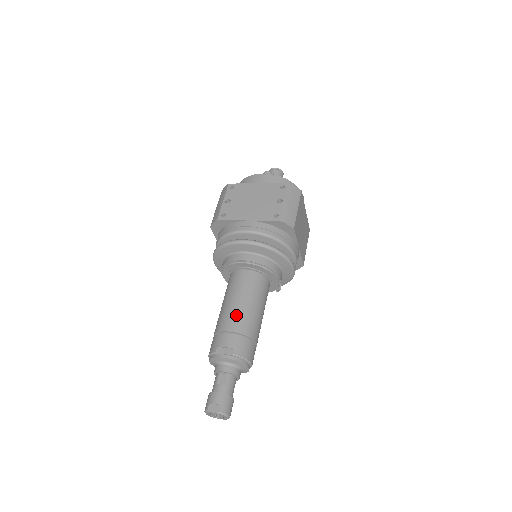
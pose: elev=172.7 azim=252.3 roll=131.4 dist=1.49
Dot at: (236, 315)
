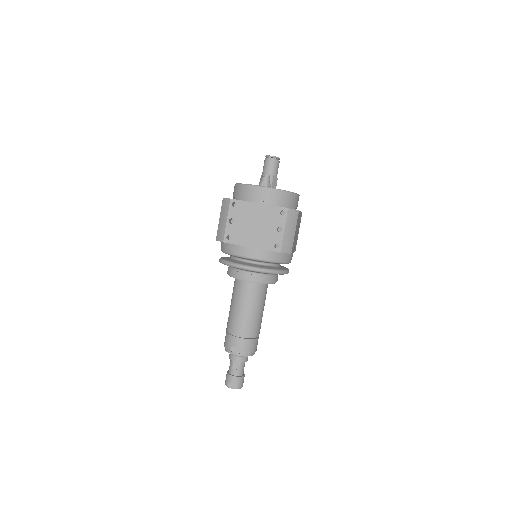
Dot at: (244, 323)
